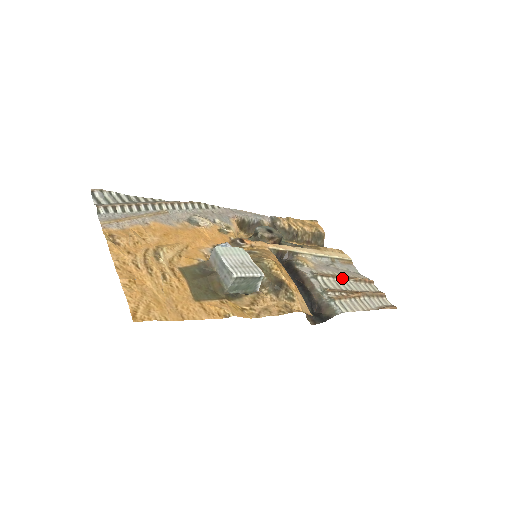
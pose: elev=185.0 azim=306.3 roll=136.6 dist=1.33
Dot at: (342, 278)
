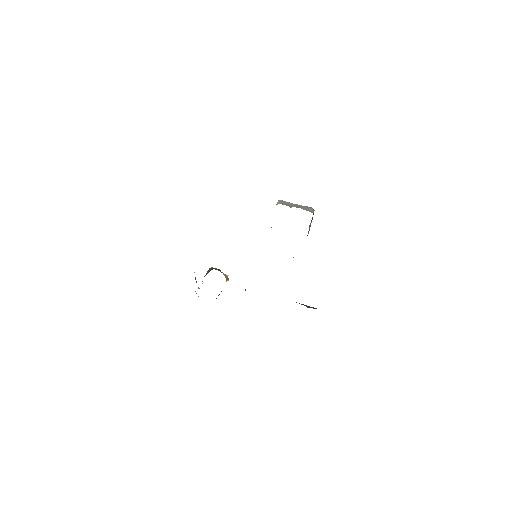
Dot at: occluded
